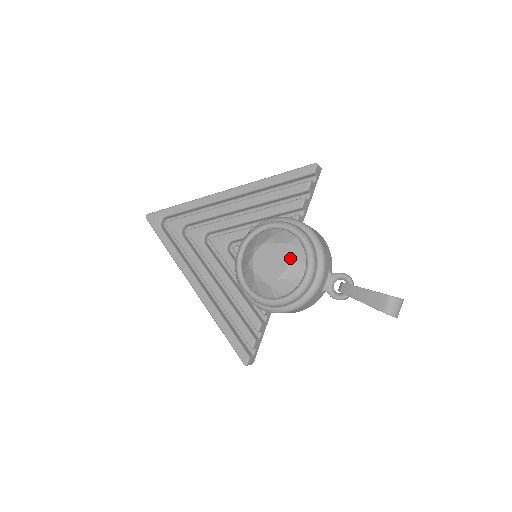
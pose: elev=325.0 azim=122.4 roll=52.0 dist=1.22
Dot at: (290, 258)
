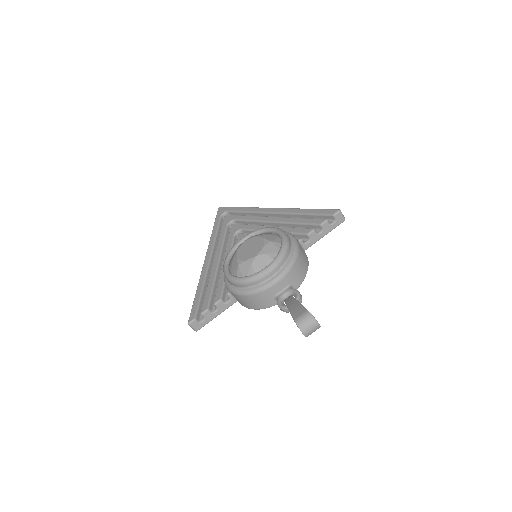
Dot at: (264, 251)
